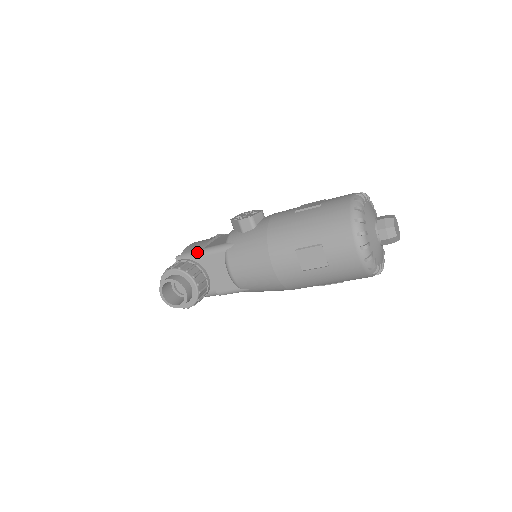
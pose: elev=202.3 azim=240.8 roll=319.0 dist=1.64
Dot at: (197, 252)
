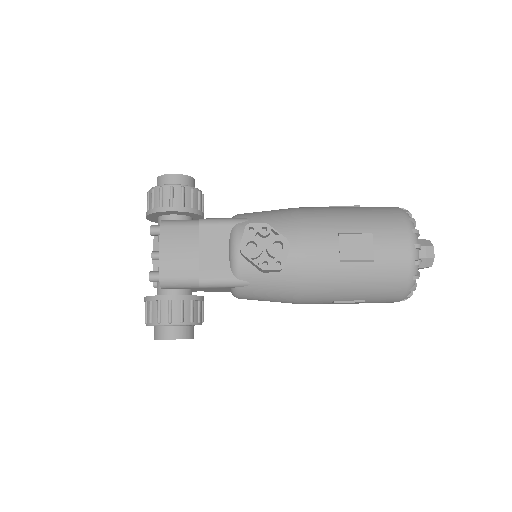
Dot at: (189, 282)
